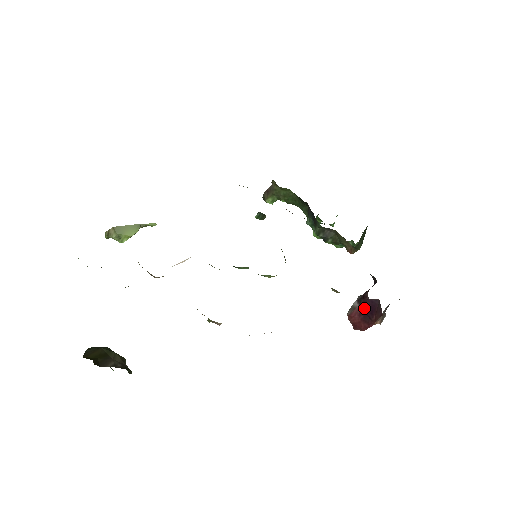
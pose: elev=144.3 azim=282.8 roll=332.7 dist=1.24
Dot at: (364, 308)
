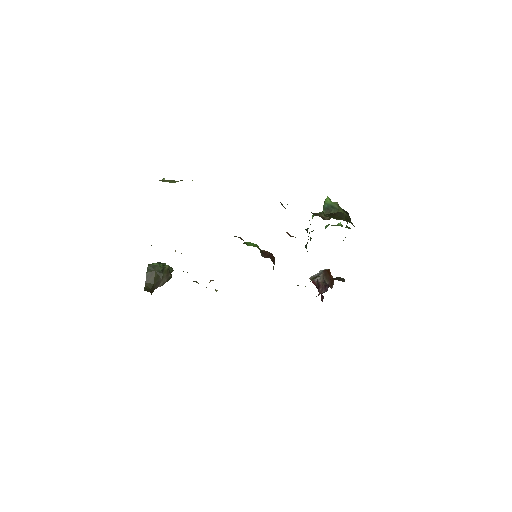
Dot at: occluded
